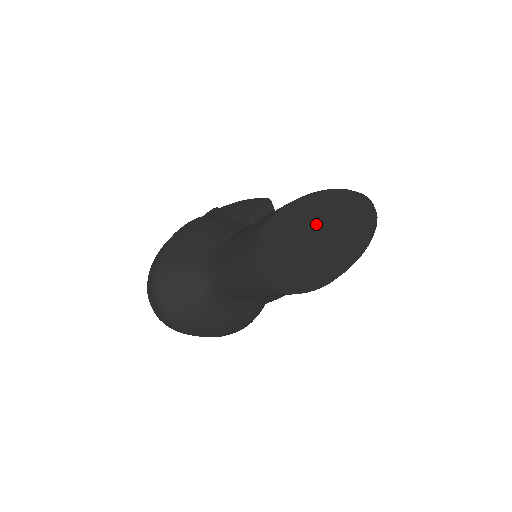
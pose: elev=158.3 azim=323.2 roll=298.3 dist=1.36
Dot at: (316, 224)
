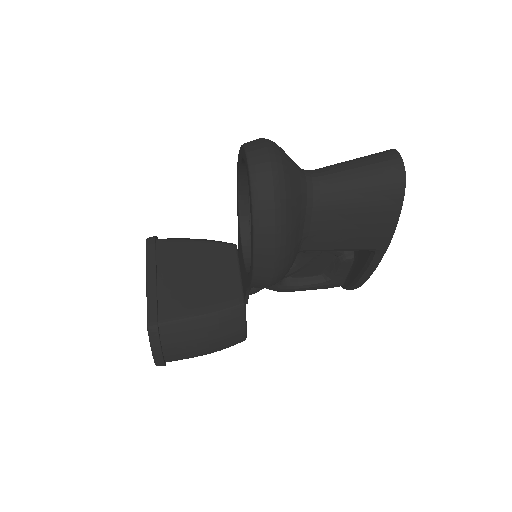
Dot at: occluded
